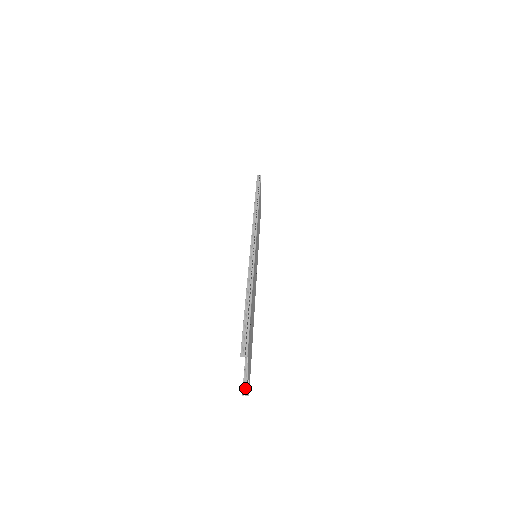
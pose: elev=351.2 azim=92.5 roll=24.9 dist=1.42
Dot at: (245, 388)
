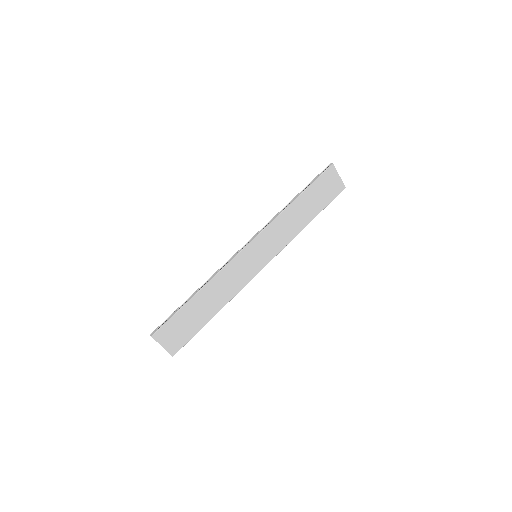
Dot at: (176, 351)
